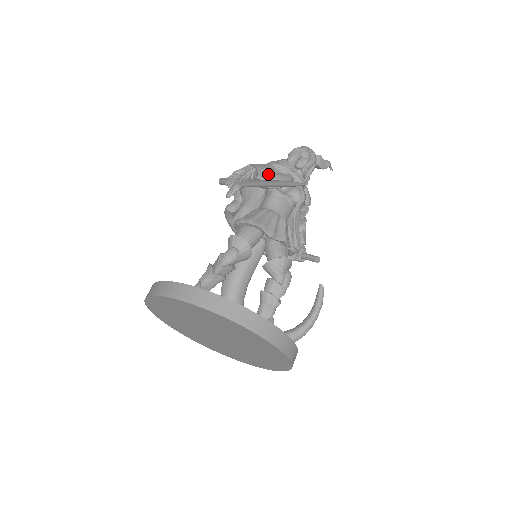
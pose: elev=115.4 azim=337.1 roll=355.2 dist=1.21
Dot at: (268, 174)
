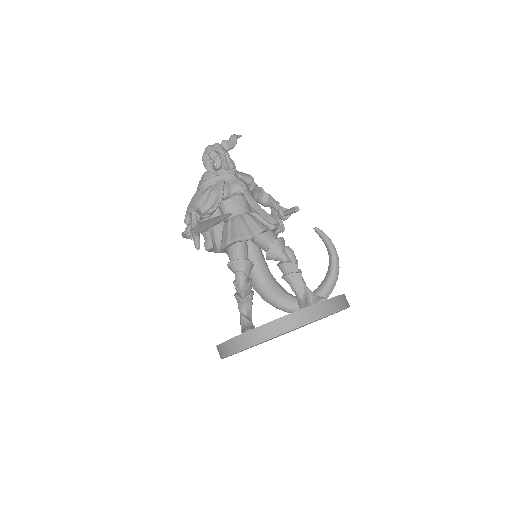
Dot at: (205, 200)
